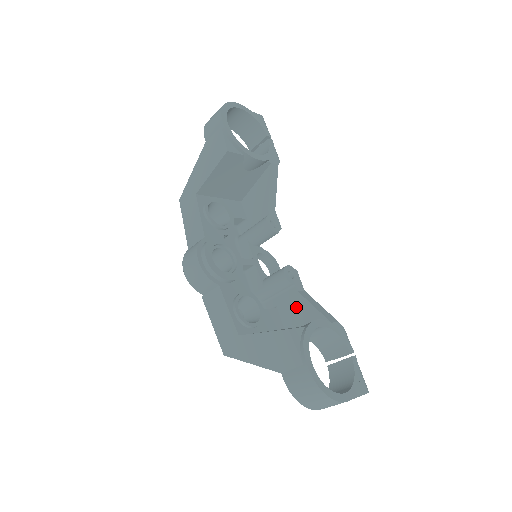
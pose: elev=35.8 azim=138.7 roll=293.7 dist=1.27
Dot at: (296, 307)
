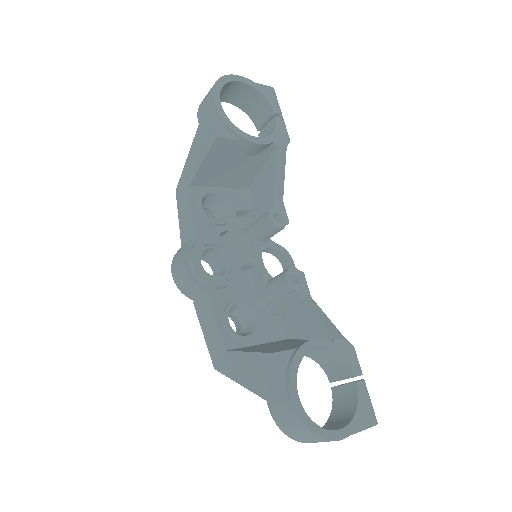
Dot at: (299, 316)
